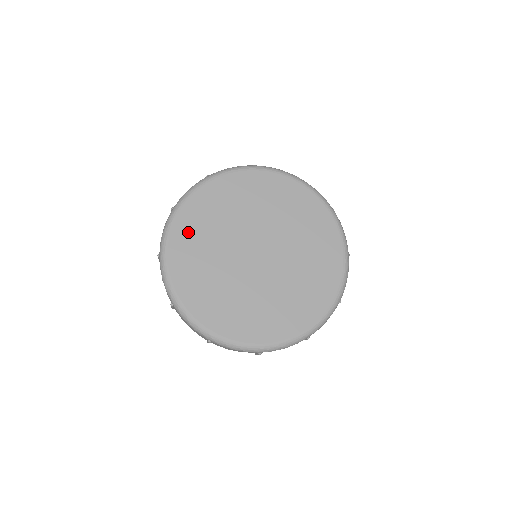
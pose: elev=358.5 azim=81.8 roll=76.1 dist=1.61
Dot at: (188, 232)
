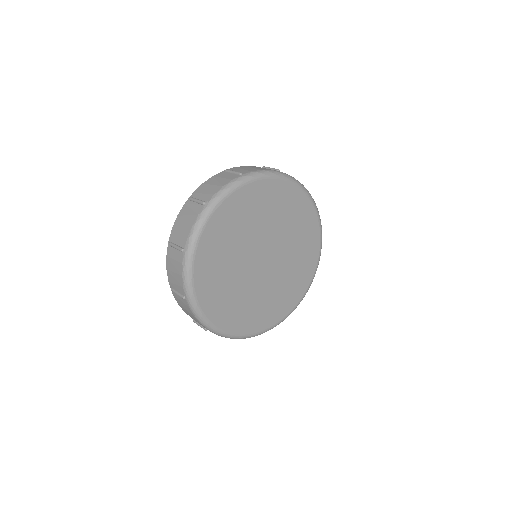
Dot at: (240, 206)
